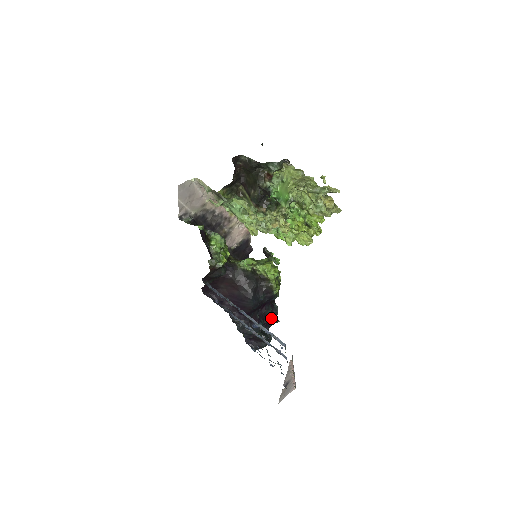
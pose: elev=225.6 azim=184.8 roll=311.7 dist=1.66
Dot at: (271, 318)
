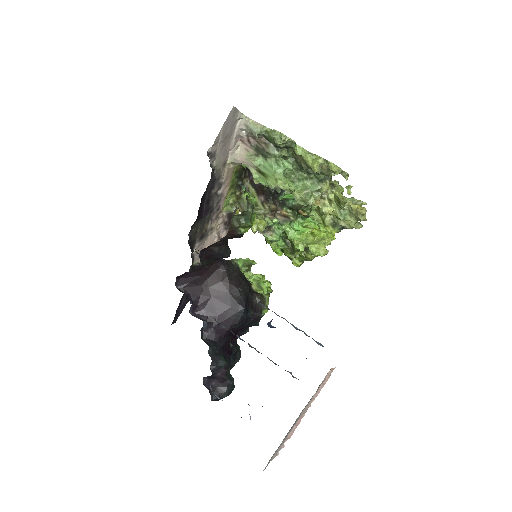
Dot at: occluded
